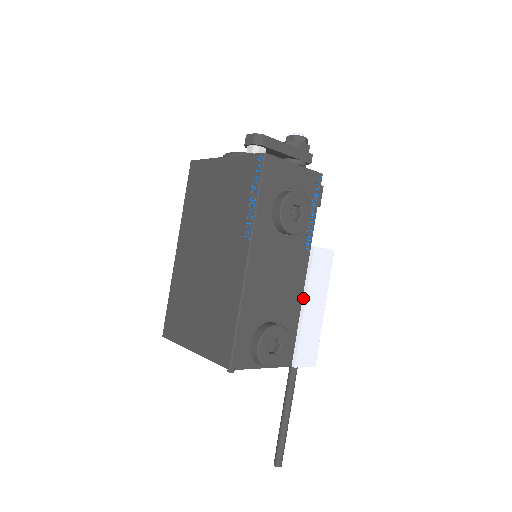
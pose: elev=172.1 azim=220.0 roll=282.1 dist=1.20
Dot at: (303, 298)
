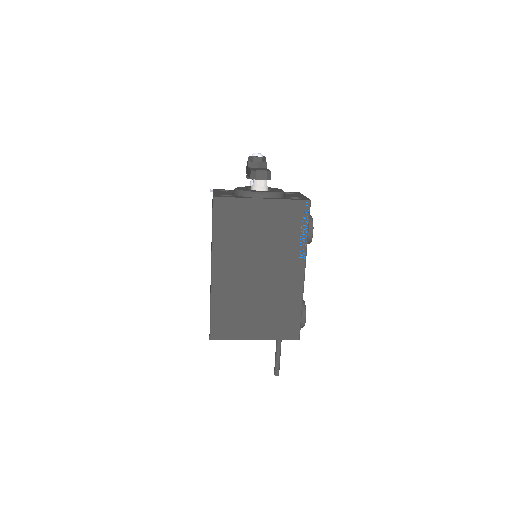
Dot at: occluded
